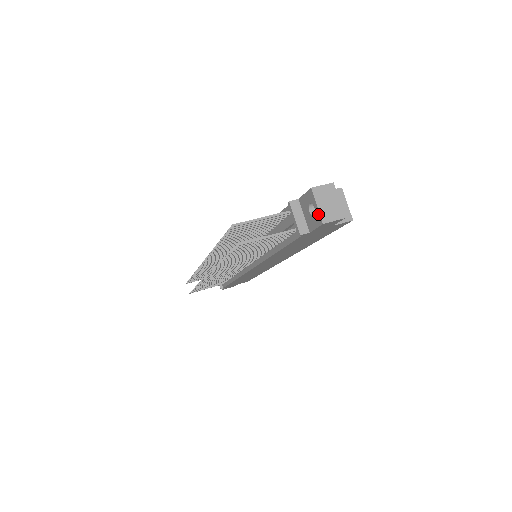
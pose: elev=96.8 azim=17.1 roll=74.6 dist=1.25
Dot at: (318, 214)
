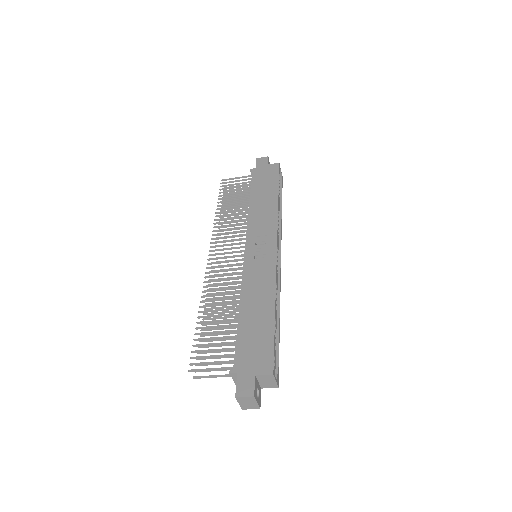
Dot at: (240, 404)
